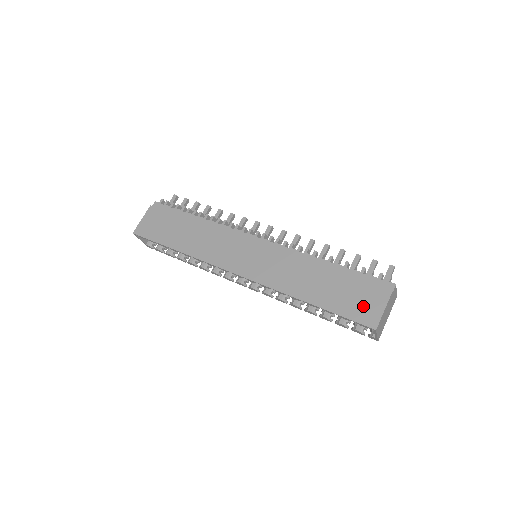
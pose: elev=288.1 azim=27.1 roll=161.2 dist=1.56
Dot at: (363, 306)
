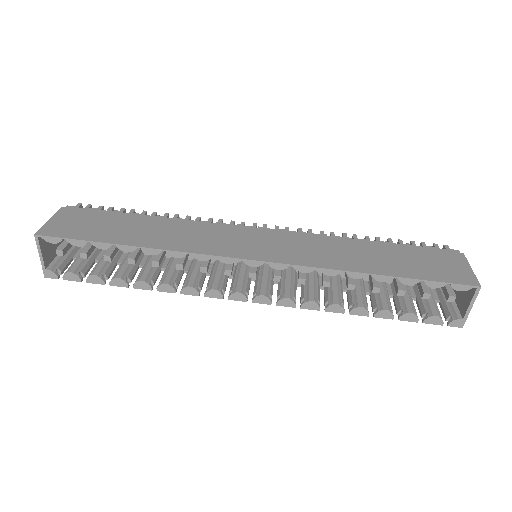
Dot at: (446, 268)
